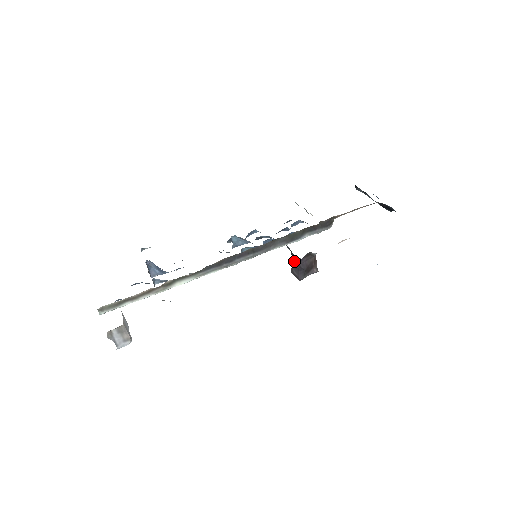
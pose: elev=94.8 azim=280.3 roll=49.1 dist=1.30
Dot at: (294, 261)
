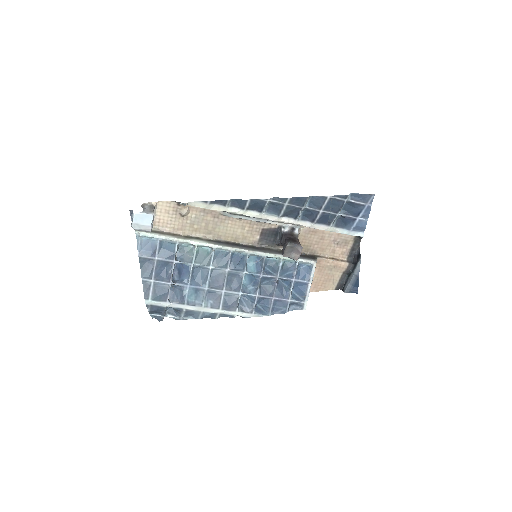
Dot at: (283, 244)
